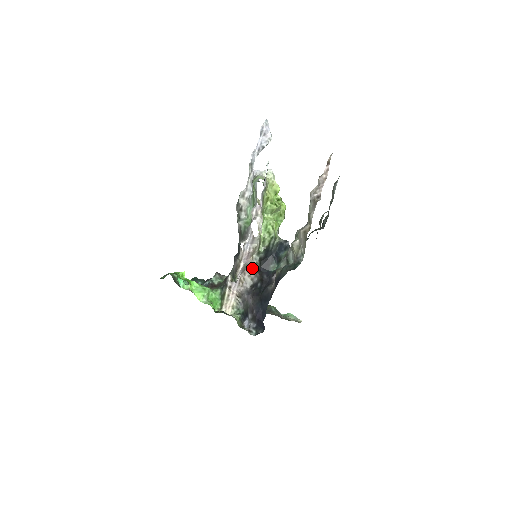
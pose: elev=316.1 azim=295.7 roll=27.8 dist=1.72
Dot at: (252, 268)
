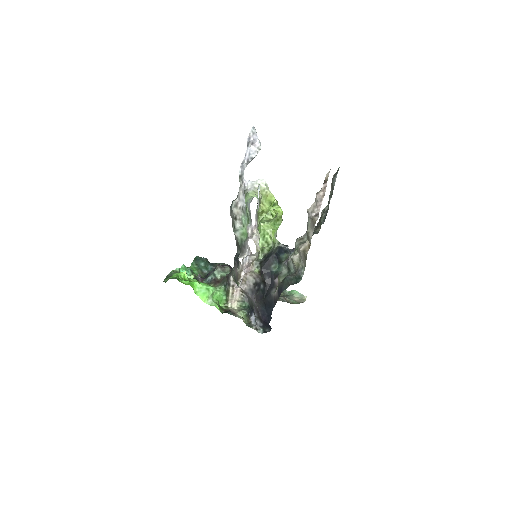
Dot at: (253, 272)
